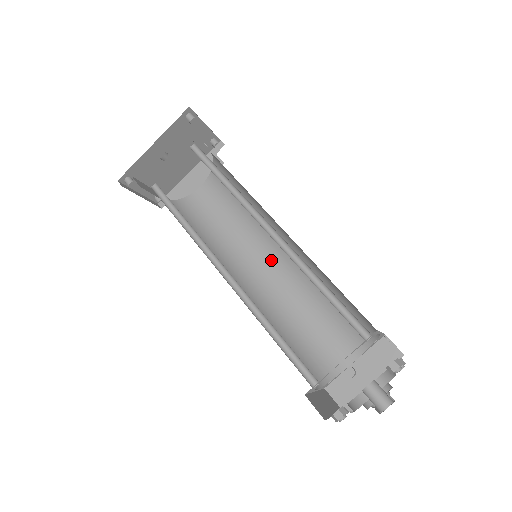
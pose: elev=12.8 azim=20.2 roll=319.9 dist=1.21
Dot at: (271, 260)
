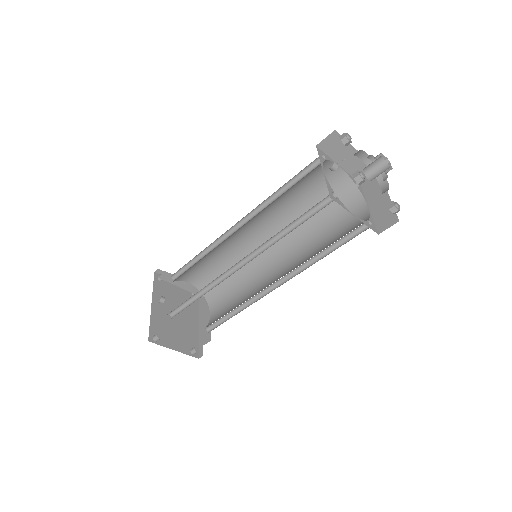
Dot at: (277, 265)
